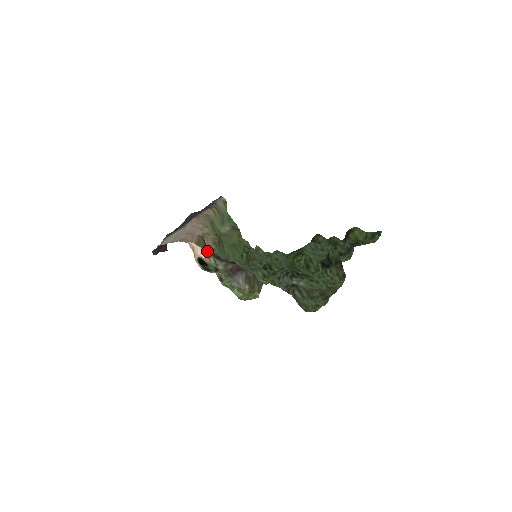
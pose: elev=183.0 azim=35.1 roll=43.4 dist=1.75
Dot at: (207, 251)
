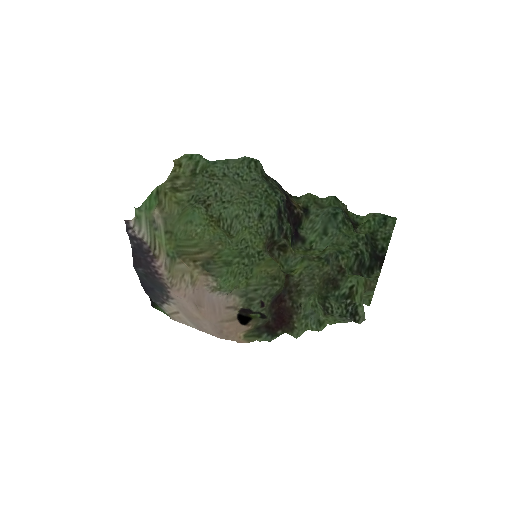
Dot at: (254, 329)
